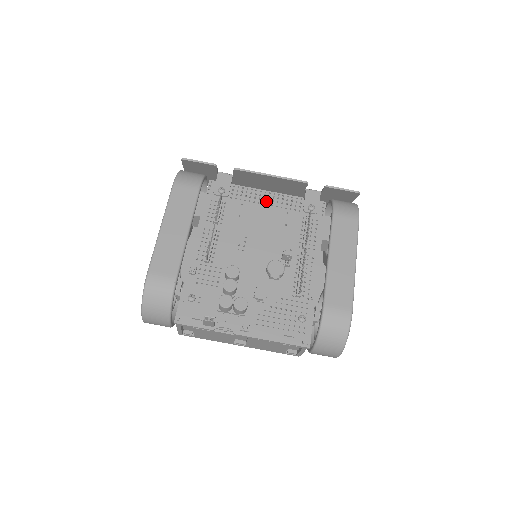
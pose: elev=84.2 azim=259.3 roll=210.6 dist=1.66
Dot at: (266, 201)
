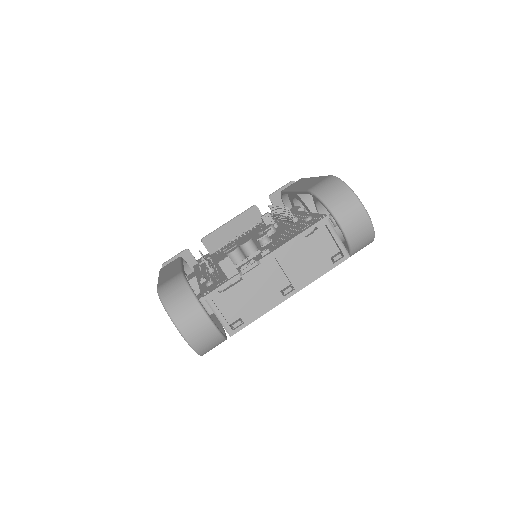
Dot at: (240, 238)
